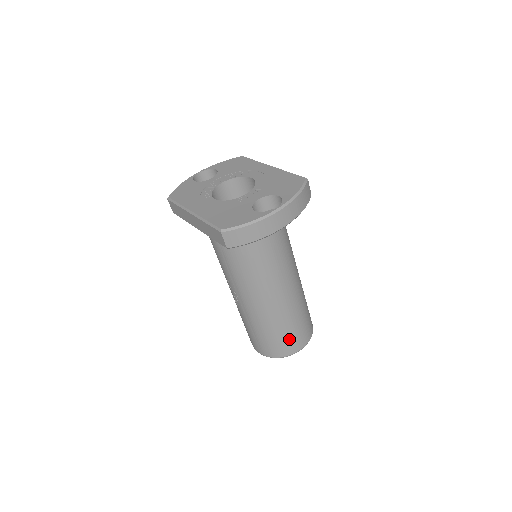
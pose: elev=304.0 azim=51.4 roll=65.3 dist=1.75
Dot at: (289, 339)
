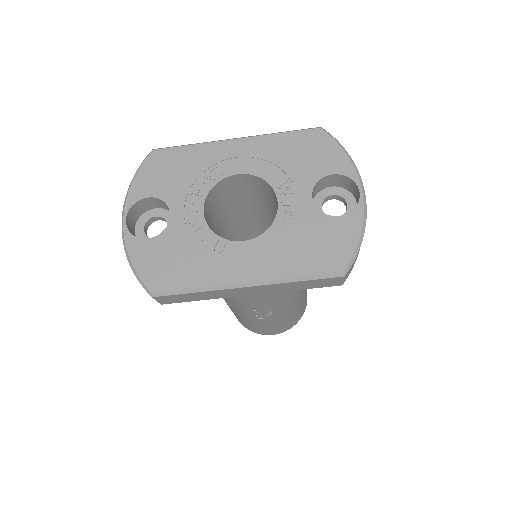
Dot at: occluded
